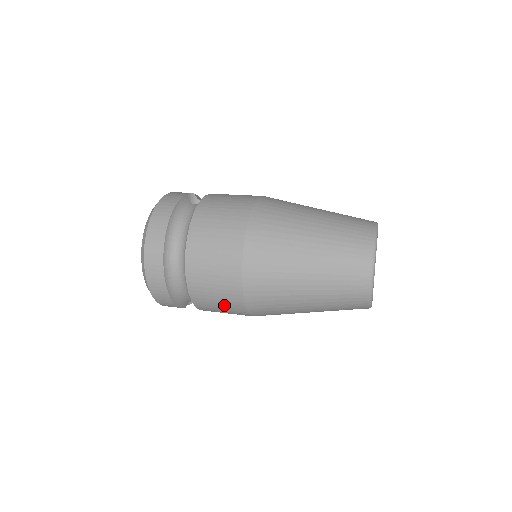
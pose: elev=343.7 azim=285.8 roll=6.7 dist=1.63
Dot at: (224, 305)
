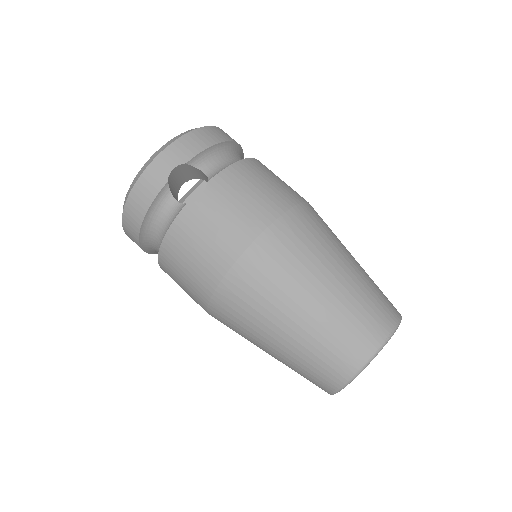
Dot at: occluded
